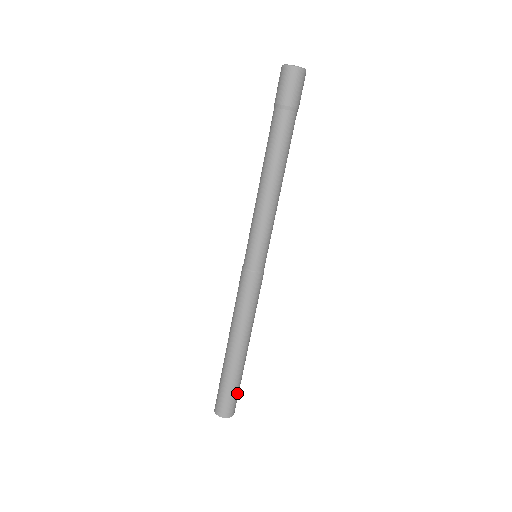
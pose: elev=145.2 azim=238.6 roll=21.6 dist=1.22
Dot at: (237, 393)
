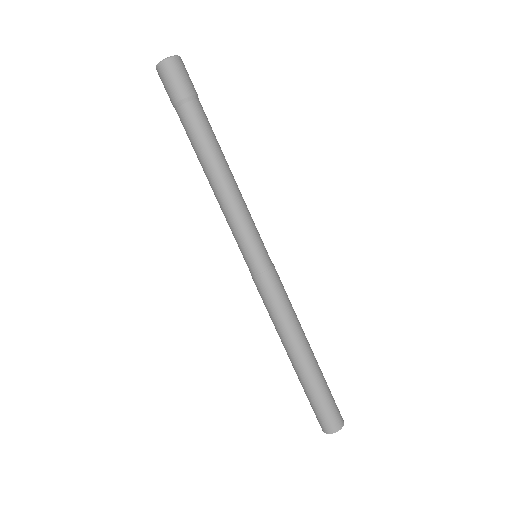
Dot at: (331, 401)
